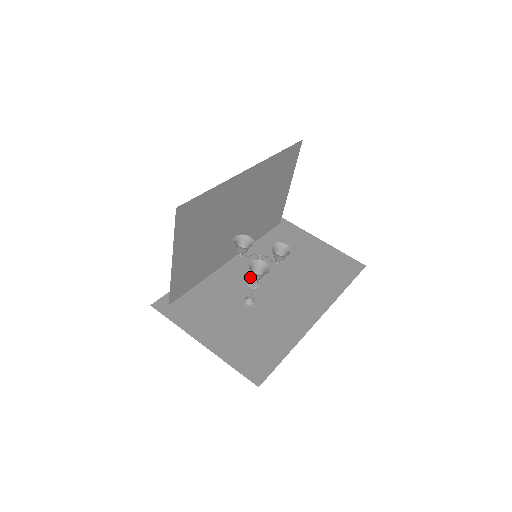
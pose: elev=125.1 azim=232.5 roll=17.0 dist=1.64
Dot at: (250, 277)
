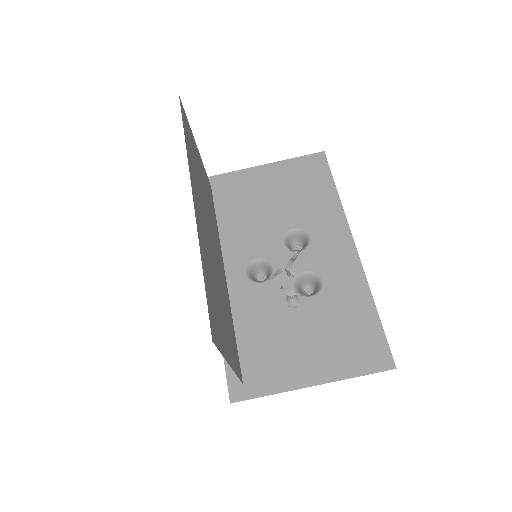
Dot at: (262, 274)
